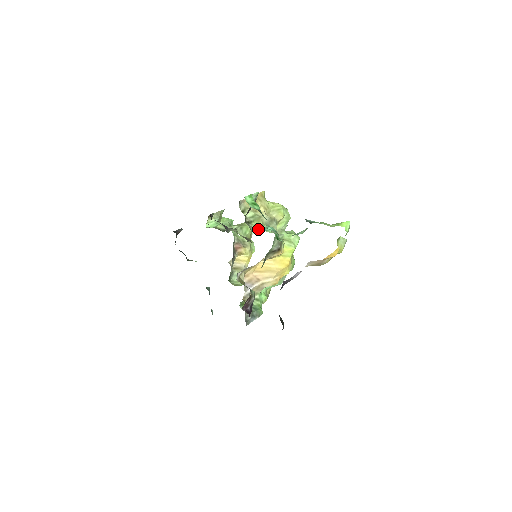
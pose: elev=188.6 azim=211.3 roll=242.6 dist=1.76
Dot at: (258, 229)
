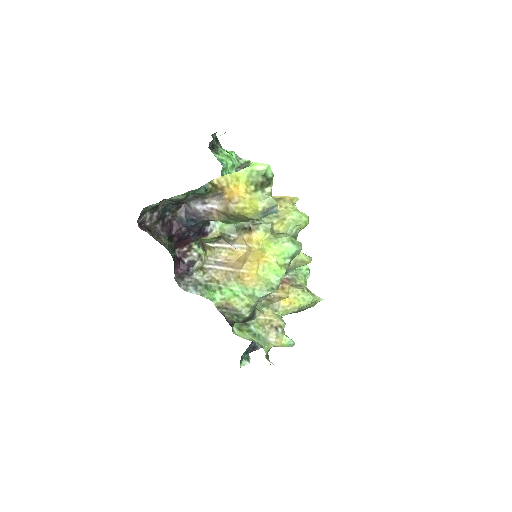
Dot at: occluded
